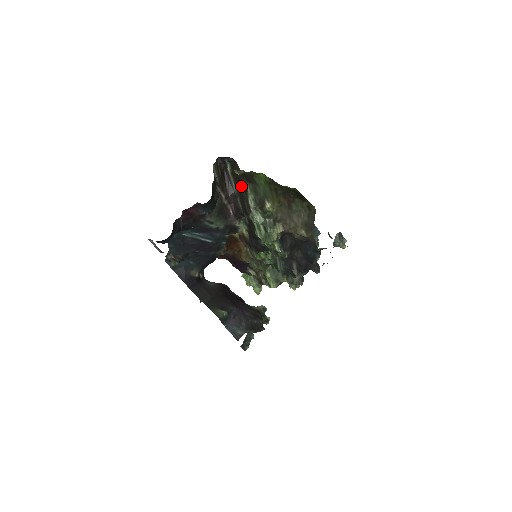
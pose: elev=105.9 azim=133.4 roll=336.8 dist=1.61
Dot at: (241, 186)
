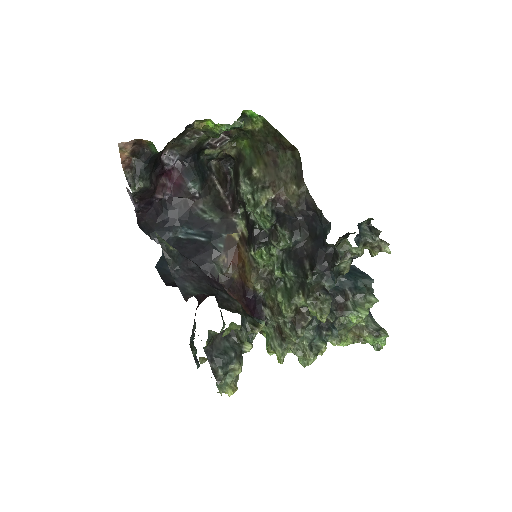
Dot at: (237, 176)
